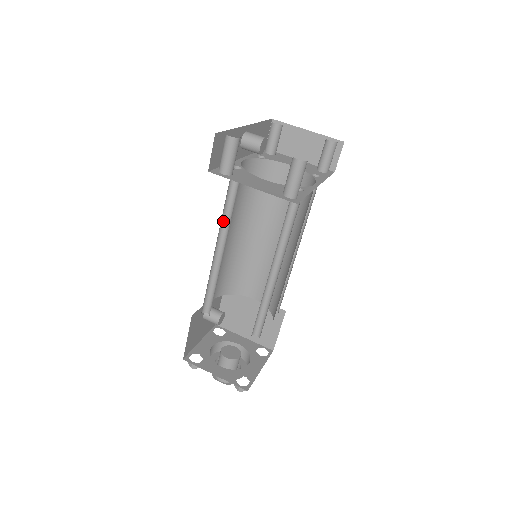
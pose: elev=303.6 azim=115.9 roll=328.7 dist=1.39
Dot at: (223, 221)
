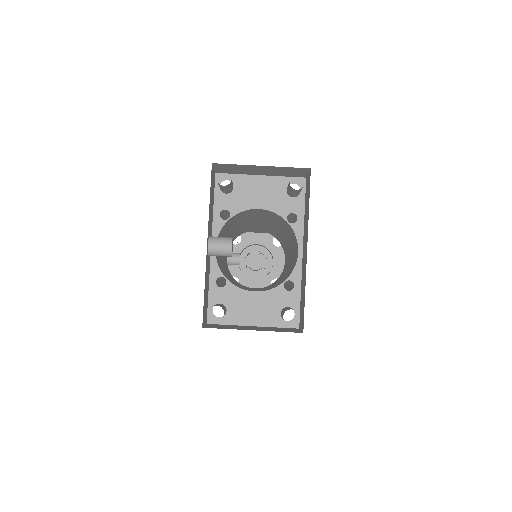
Dot at: occluded
